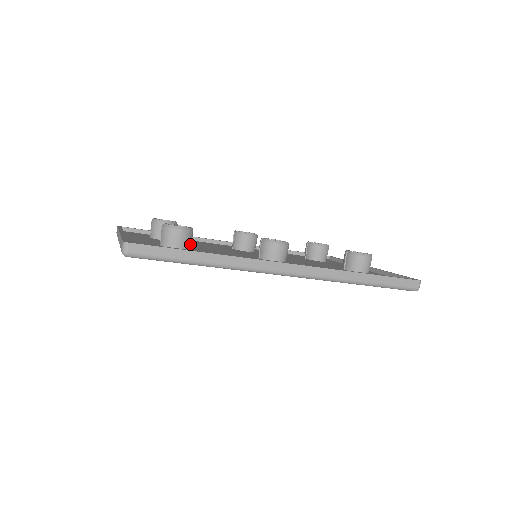
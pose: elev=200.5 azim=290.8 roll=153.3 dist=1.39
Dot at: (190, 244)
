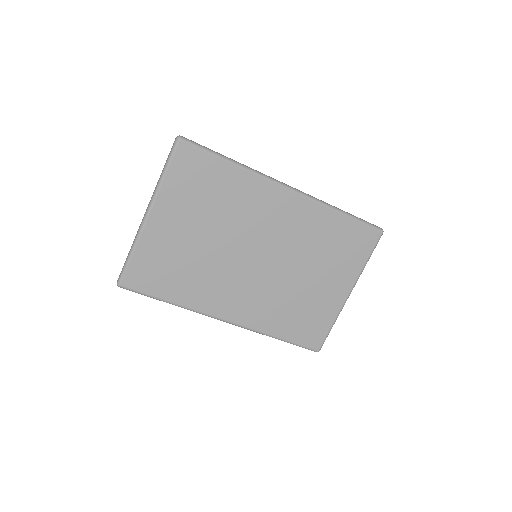
Dot at: occluded
